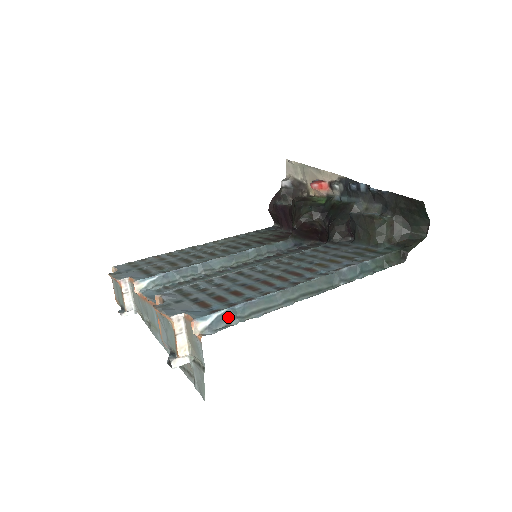
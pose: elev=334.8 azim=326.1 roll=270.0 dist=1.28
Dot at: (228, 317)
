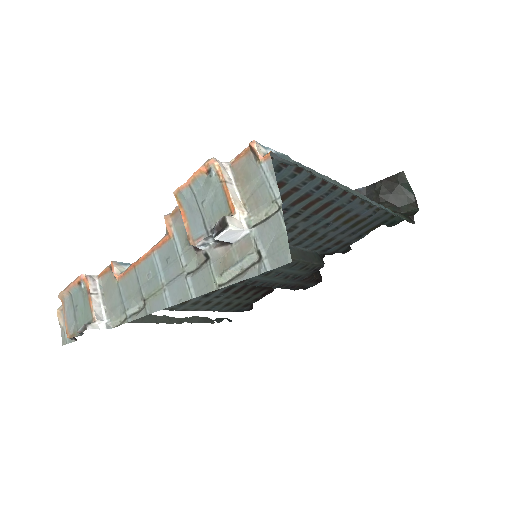
Dot at: (288, 160)
